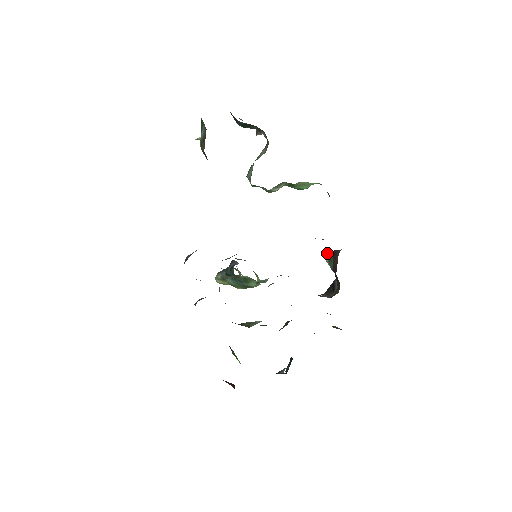
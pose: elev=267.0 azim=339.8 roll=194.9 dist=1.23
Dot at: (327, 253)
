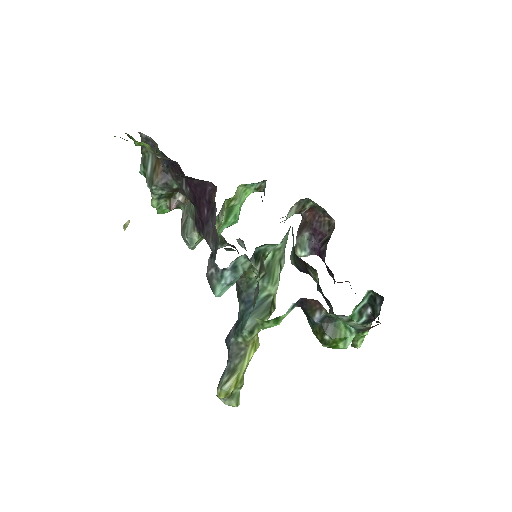
Dot at: occluded
